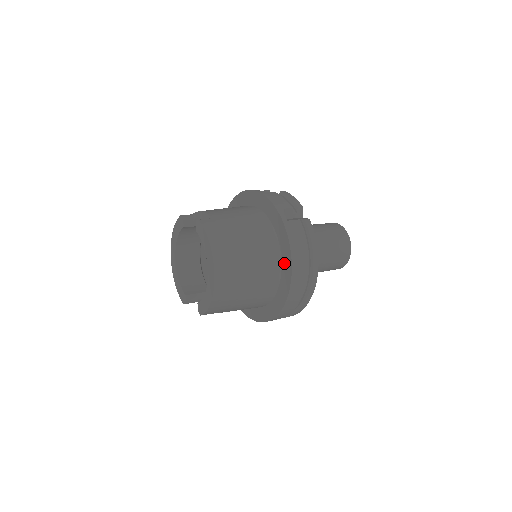
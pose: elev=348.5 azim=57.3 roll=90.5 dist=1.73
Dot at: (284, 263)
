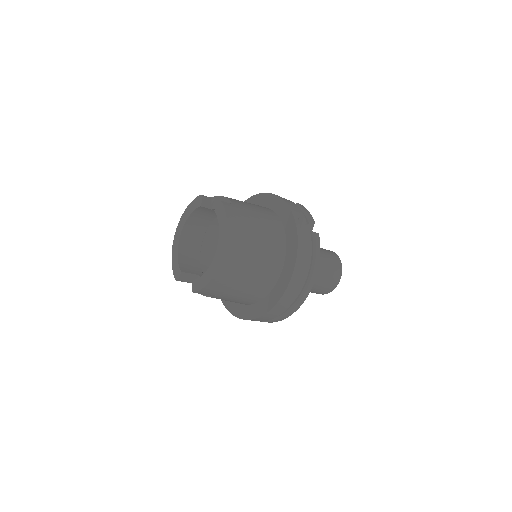
Dot at: (286, 265)
